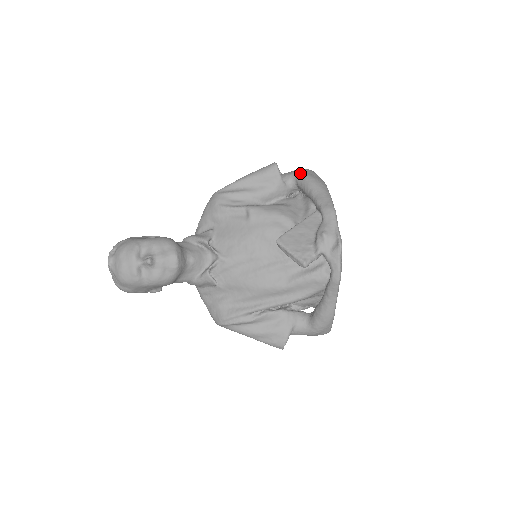
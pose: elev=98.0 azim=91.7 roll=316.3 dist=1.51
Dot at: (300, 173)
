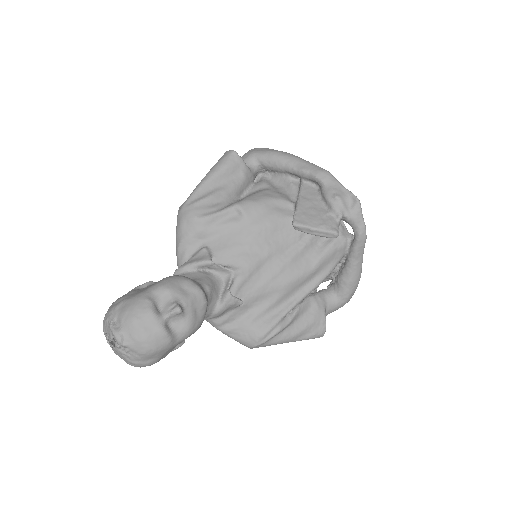
Dot at: (259, 152)
